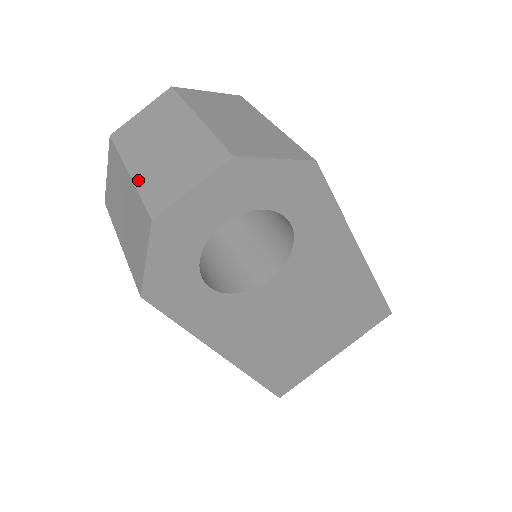
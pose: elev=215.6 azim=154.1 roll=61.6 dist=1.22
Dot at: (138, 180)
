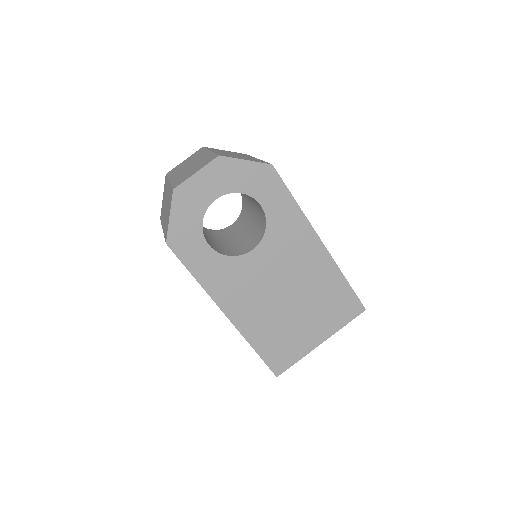
Dot at: (173, 181)
